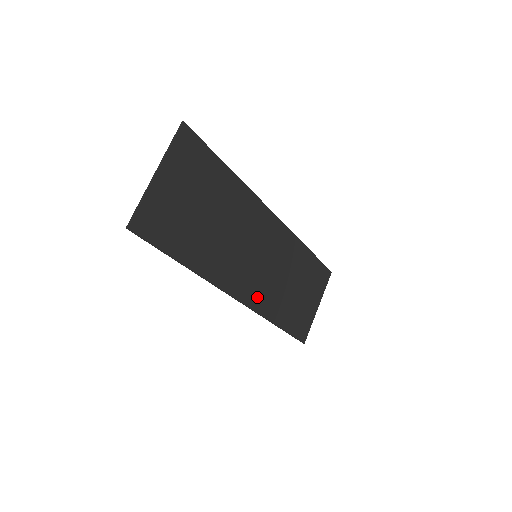
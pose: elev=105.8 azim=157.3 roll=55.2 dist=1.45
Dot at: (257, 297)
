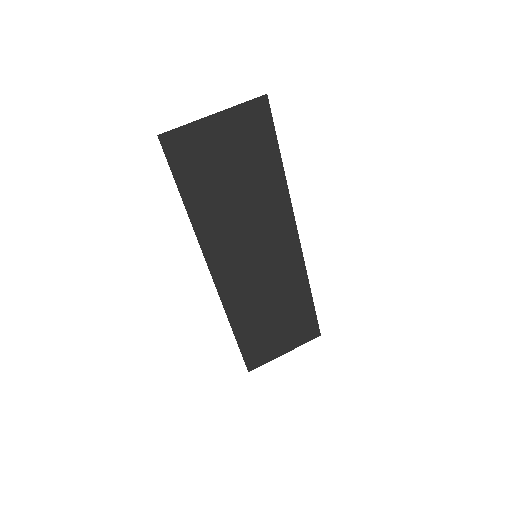
Dot at: (232, 290)
